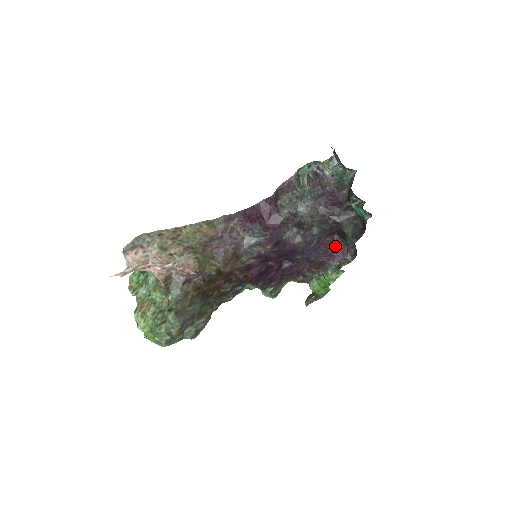
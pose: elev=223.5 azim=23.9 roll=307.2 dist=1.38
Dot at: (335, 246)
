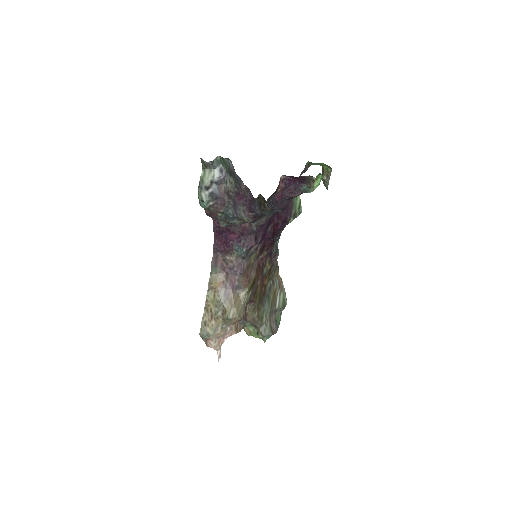
Dot at: (291, 181)
